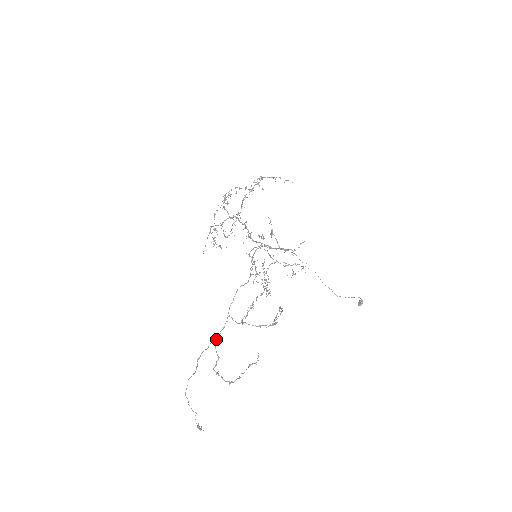
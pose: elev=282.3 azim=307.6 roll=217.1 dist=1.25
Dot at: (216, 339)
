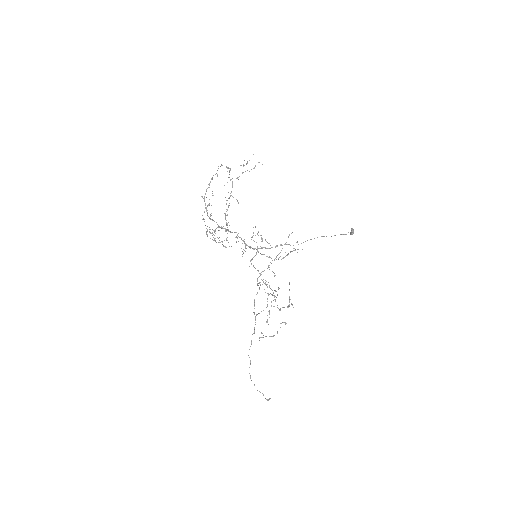
Dot at: (254, 333)
